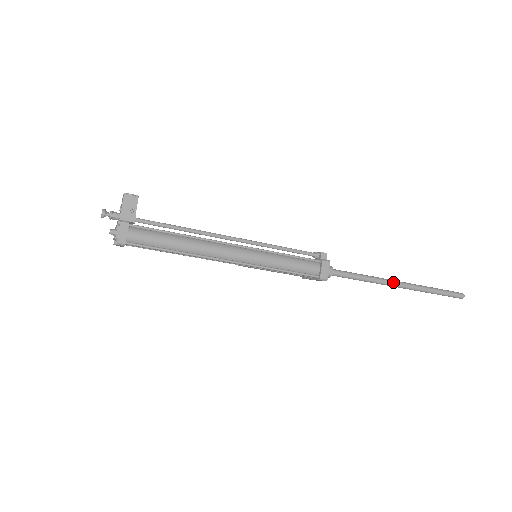
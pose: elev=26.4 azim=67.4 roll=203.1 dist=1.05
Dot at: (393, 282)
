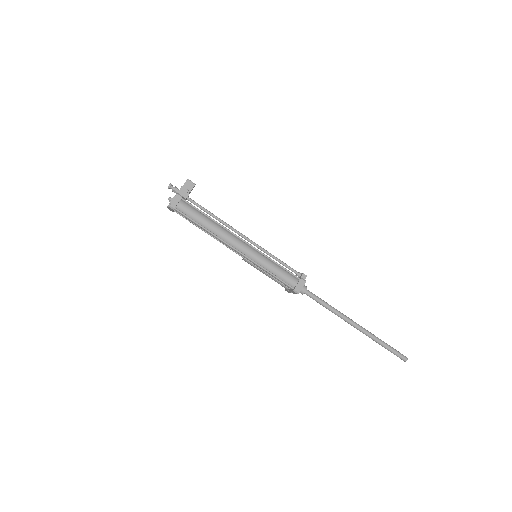
Dot at: (351, 320)
